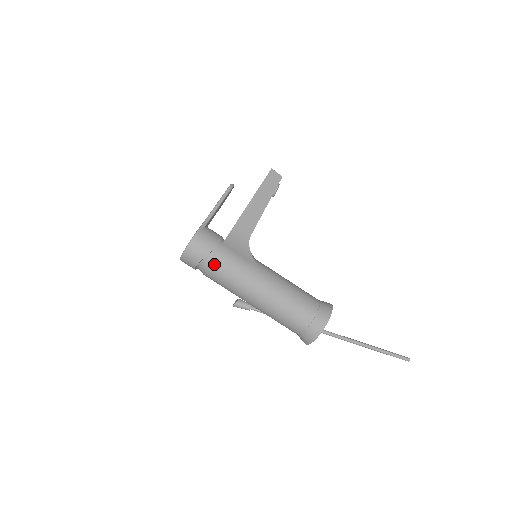
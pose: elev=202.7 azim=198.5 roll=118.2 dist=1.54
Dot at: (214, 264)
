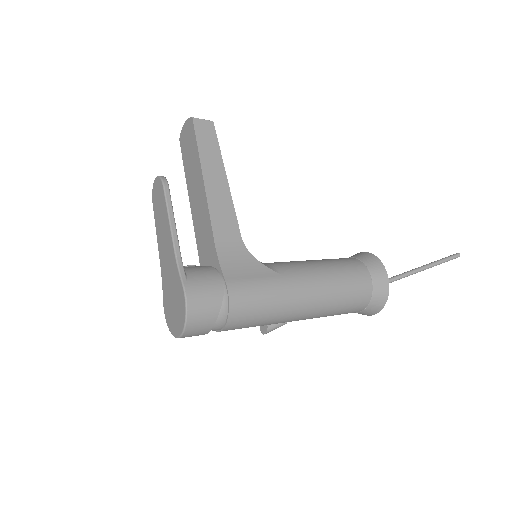
Dot at: (234, 315)
